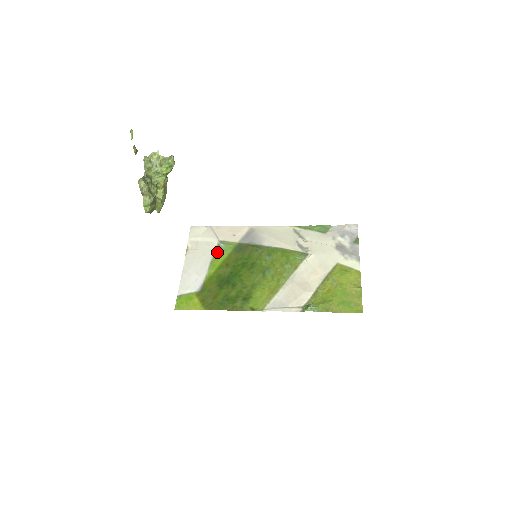
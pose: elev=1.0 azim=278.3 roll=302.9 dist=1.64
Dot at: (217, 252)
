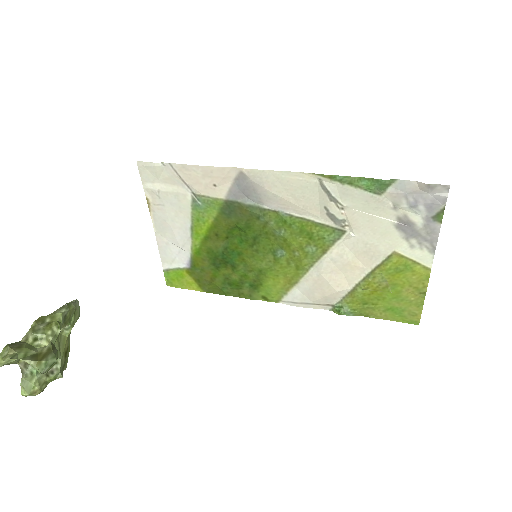
Dot at: (195, 213)
